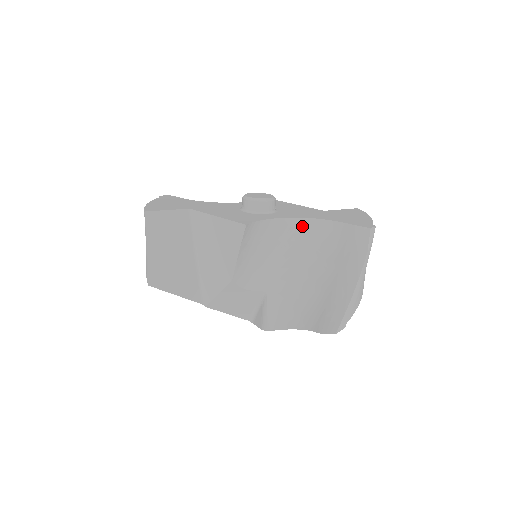
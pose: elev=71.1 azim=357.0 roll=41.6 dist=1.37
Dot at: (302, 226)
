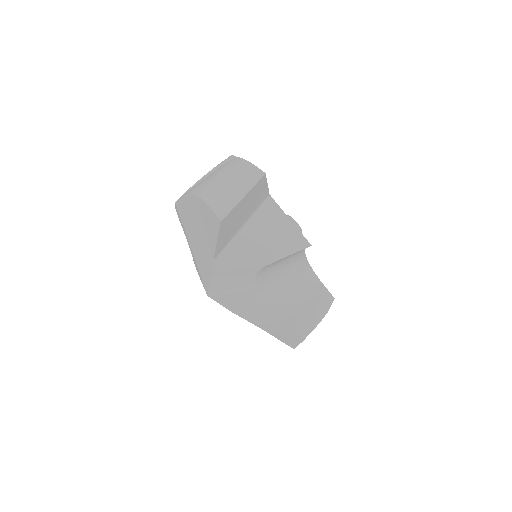
Dot at: (305, 266)
